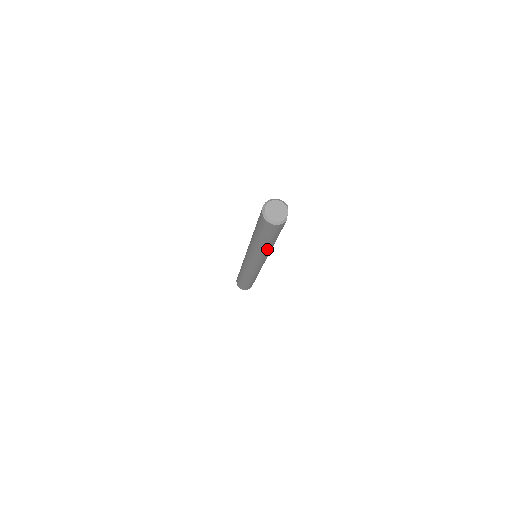
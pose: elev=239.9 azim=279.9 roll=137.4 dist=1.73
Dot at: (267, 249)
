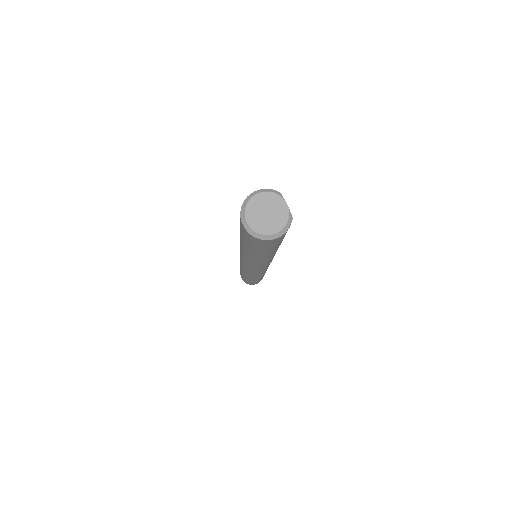
Dot at: (274, 254)
